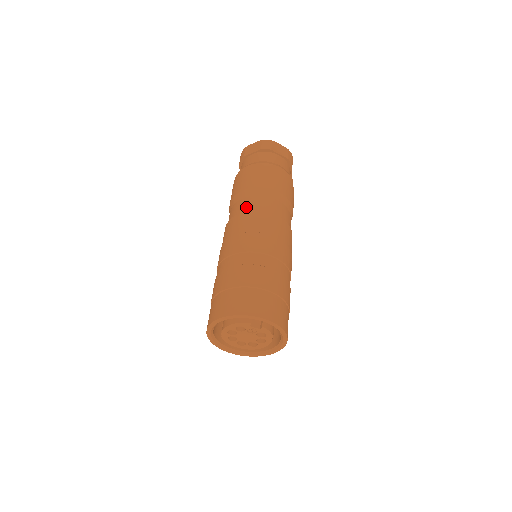
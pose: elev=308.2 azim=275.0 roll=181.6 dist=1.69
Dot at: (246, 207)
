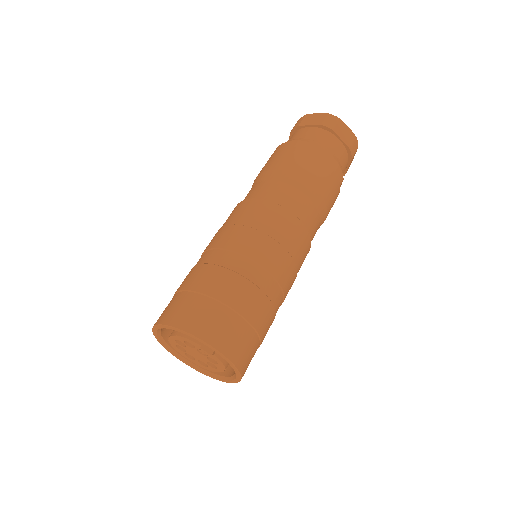
Dot at: (267, 193)
